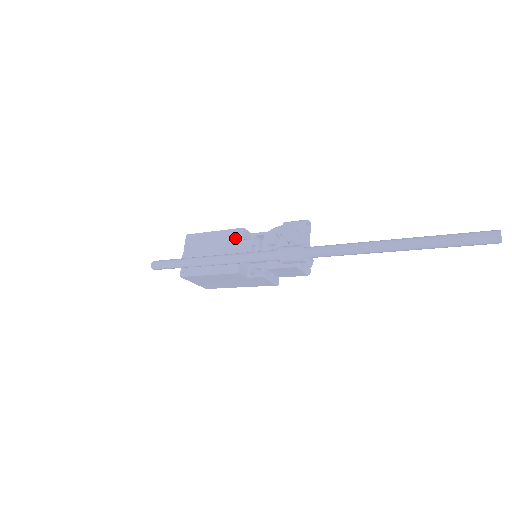
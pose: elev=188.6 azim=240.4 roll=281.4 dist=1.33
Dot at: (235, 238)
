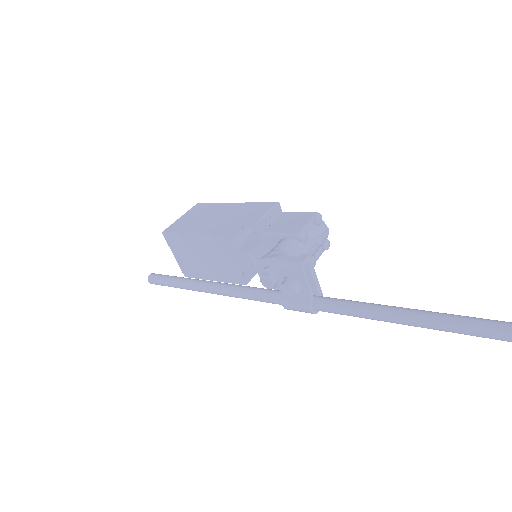
Dot at: (221, 246)
